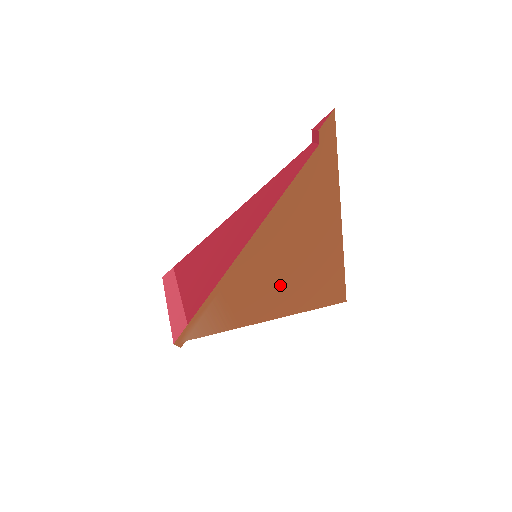
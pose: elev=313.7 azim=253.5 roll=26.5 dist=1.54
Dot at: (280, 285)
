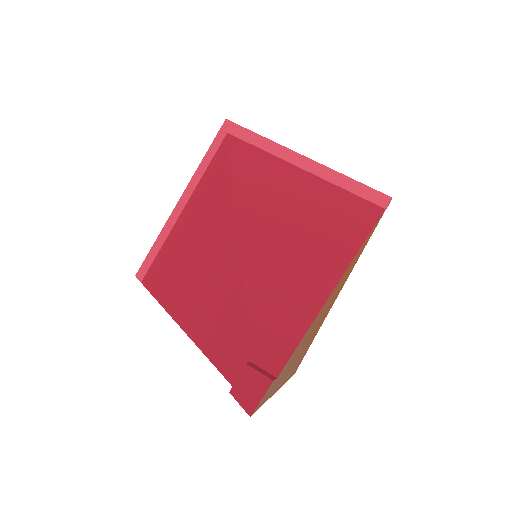
Dot at: occluded
